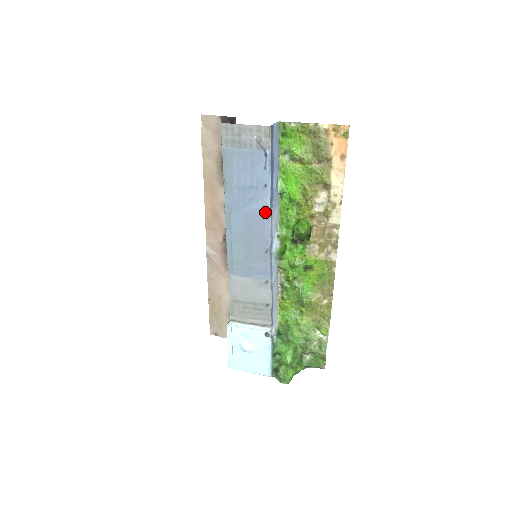
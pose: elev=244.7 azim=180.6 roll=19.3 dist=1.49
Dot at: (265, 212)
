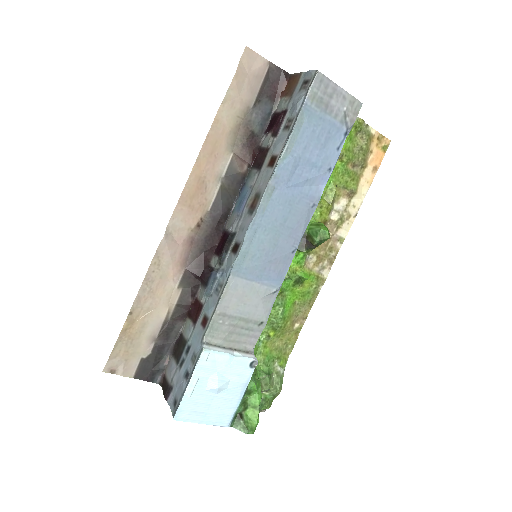
Dot at: (314, 201)
